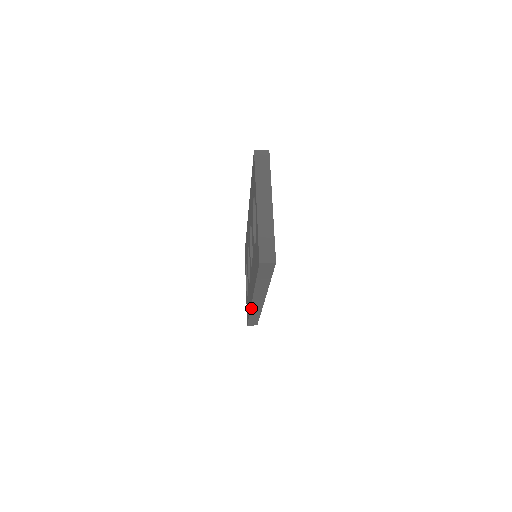
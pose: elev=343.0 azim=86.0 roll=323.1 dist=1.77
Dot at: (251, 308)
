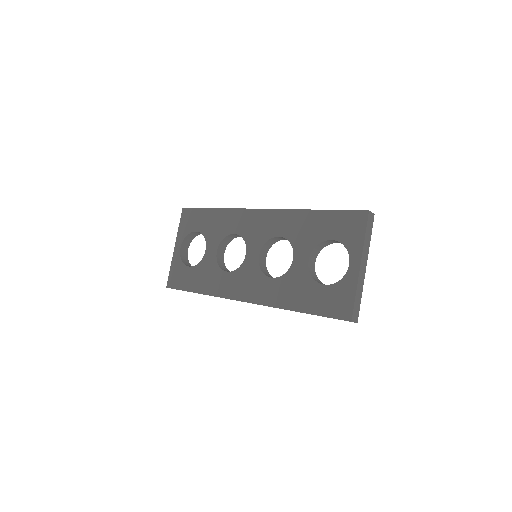
Dot at: (225, 298)
